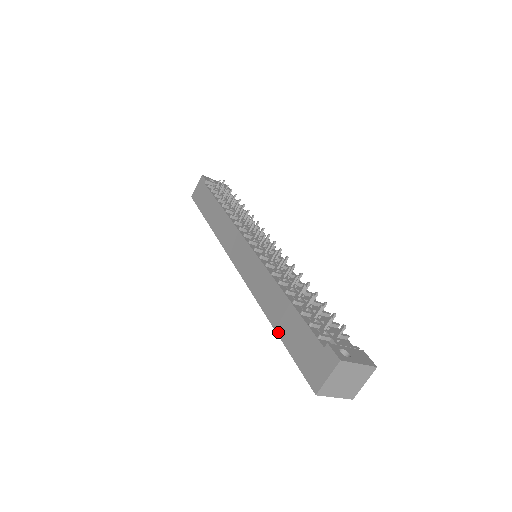
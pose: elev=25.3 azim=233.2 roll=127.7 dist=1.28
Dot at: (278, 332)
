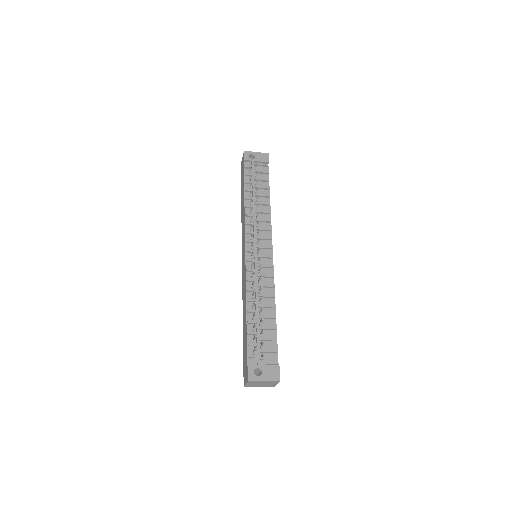
Dot at: (243, 333)
